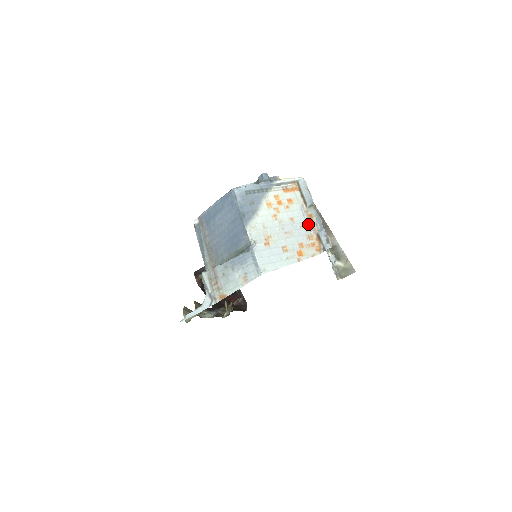
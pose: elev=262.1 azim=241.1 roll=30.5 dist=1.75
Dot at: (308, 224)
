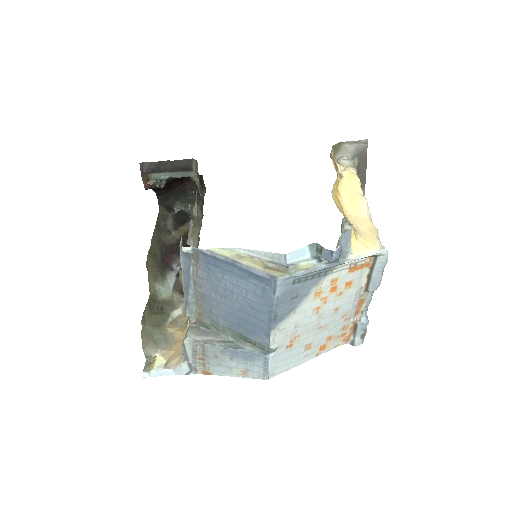
Dot at: (353, 312)
